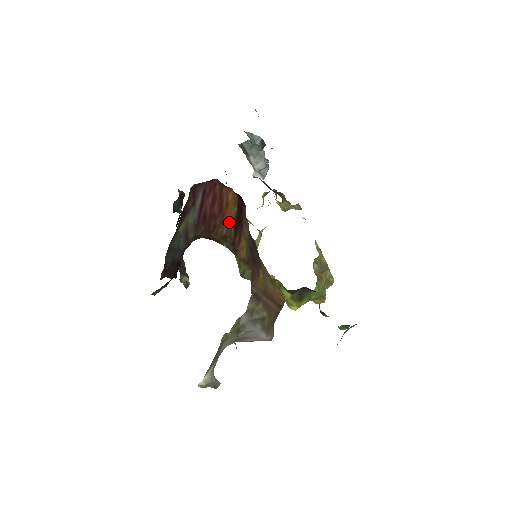
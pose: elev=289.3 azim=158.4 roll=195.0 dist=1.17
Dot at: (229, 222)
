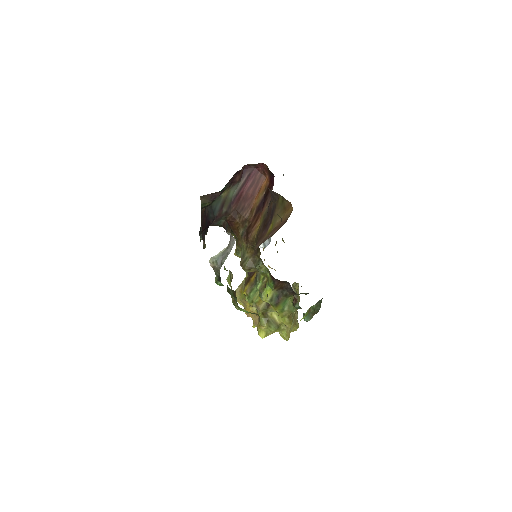
Dot at: (254, 206)
